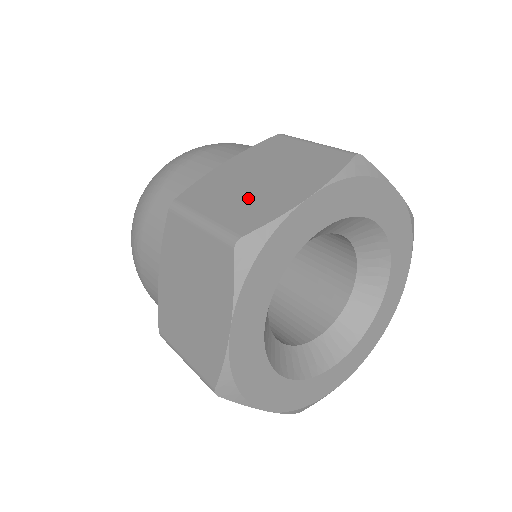
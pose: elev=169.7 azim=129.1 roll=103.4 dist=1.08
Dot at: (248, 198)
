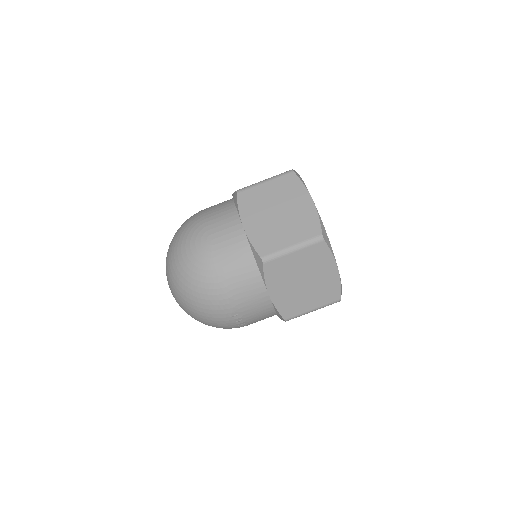
Dot at: occluded
